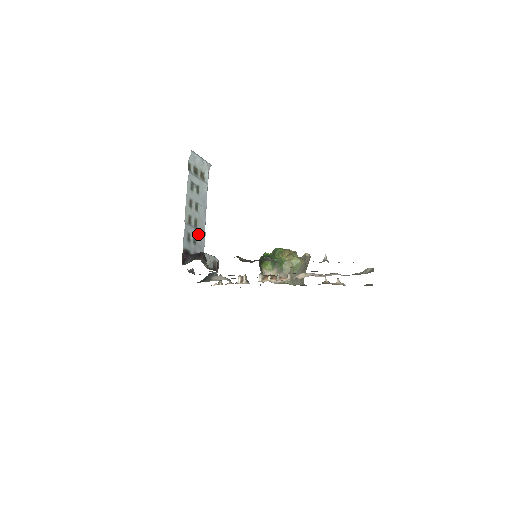
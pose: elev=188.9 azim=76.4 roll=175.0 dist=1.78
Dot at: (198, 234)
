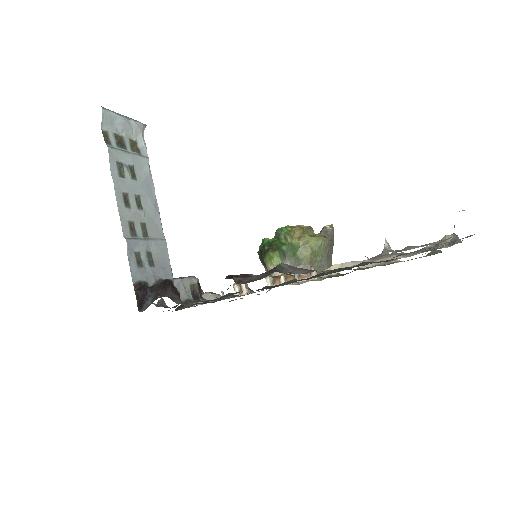
Dot at: (153, 247)
